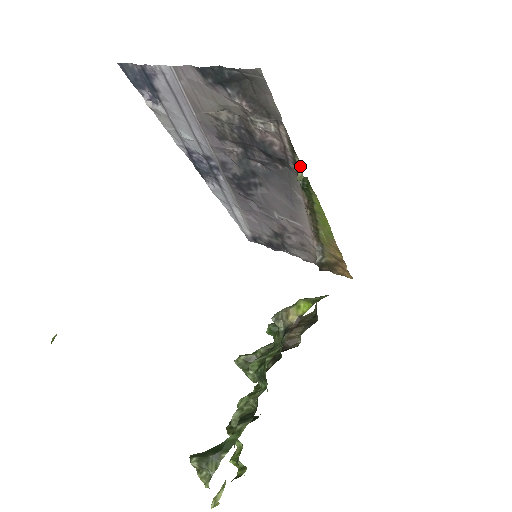
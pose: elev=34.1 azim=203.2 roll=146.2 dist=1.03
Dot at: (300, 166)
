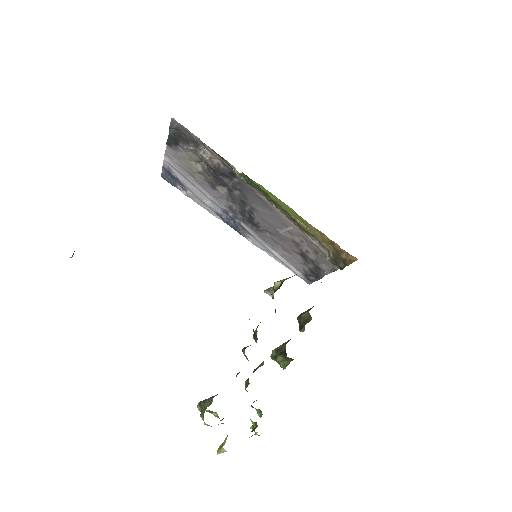
Dot at: (233, 166)
